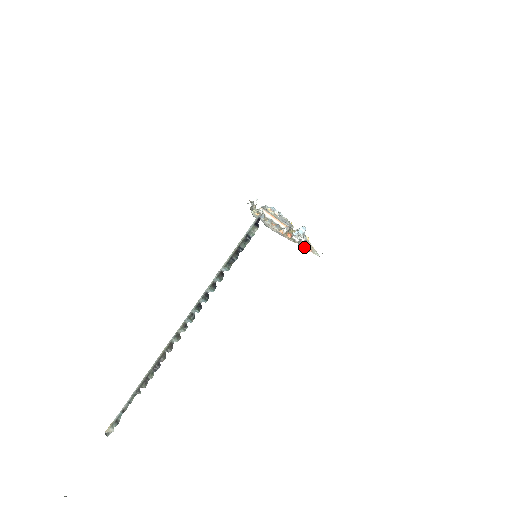
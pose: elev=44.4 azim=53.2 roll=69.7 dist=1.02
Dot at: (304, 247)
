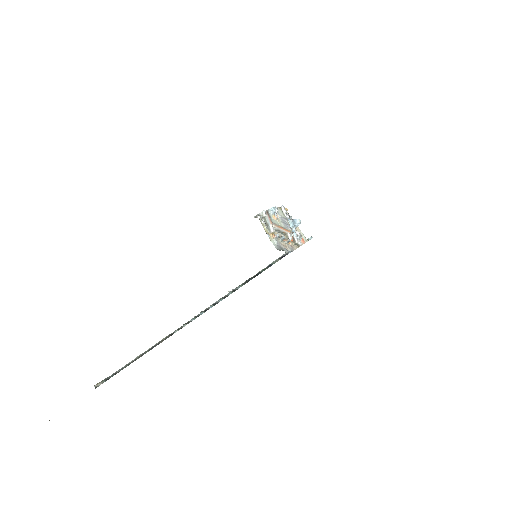
Dot at: occluded
